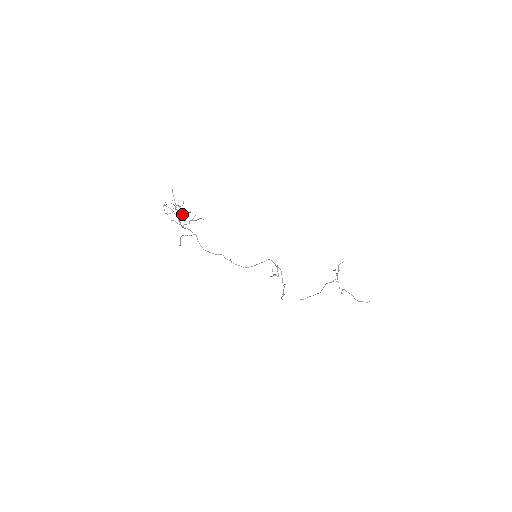
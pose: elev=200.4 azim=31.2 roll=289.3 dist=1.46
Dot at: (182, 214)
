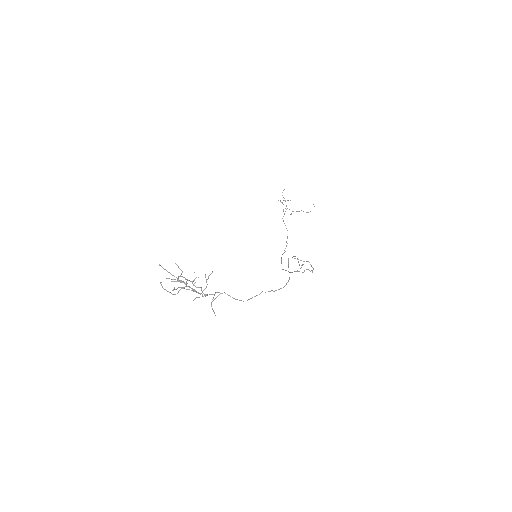
Dot at: (194, 283)
